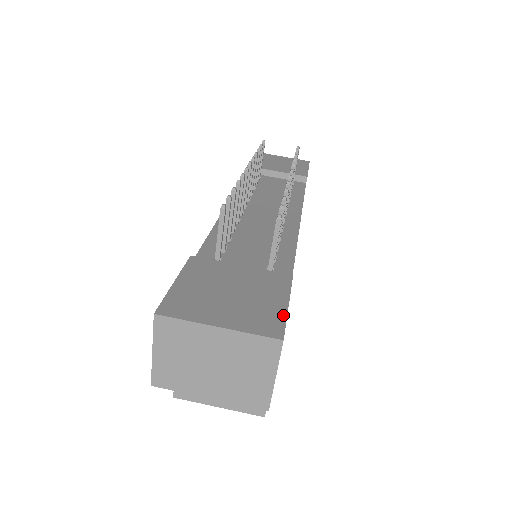
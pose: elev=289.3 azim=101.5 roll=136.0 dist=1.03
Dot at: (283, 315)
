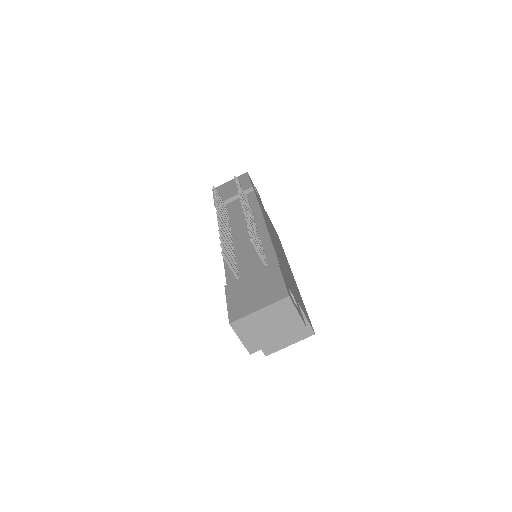
Dot at: (283, 285)
